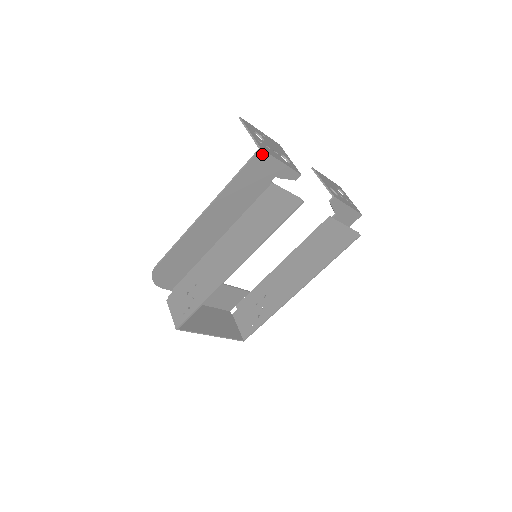
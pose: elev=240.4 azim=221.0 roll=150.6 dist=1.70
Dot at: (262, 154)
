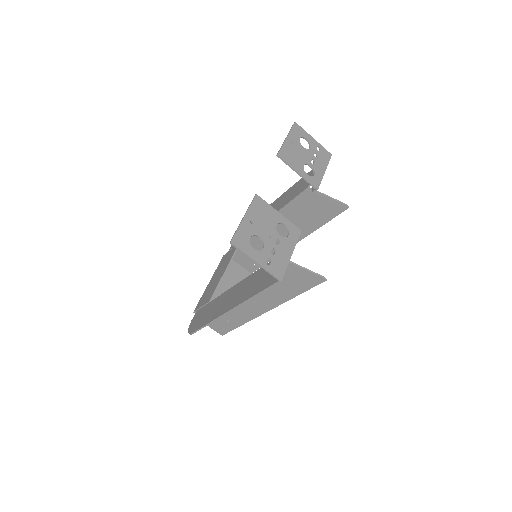
Dot at: (280, 277)
